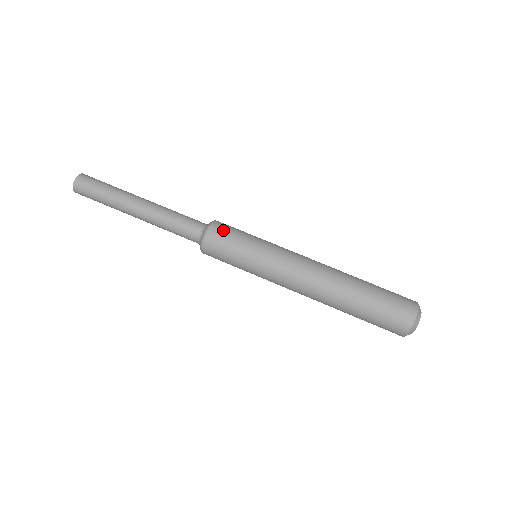
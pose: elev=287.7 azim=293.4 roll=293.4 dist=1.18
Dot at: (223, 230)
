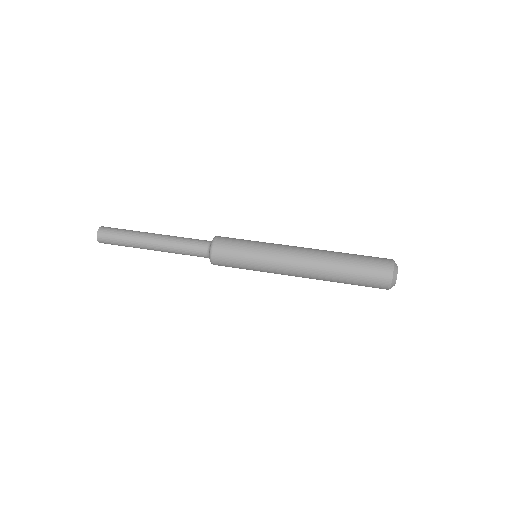
Dot at: (224, 243)
